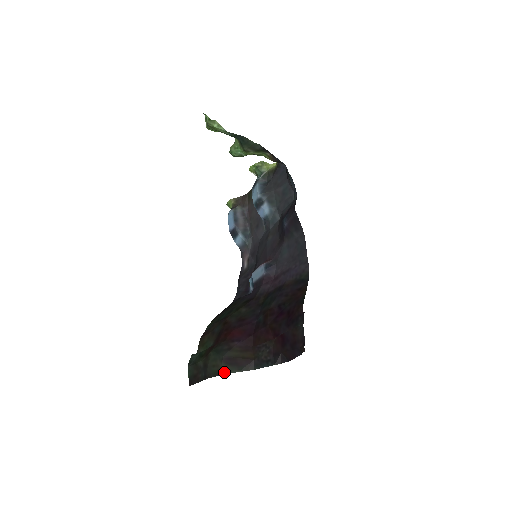
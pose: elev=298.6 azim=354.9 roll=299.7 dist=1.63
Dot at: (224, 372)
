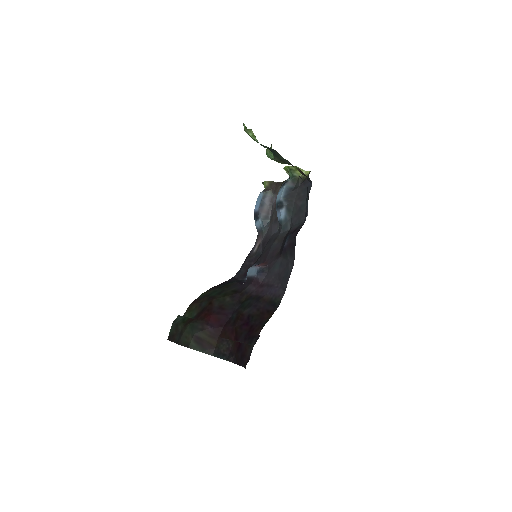
Dot at: (191, 347)
